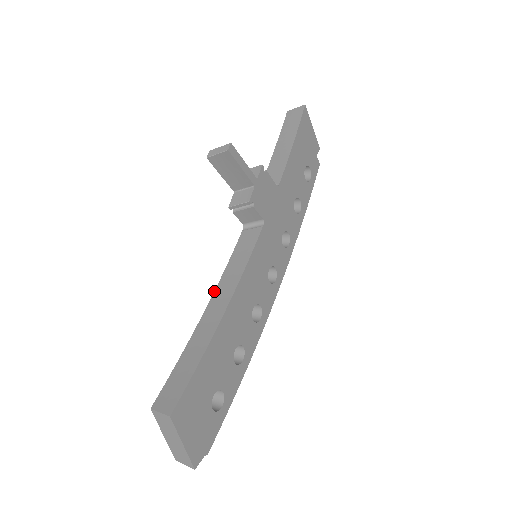
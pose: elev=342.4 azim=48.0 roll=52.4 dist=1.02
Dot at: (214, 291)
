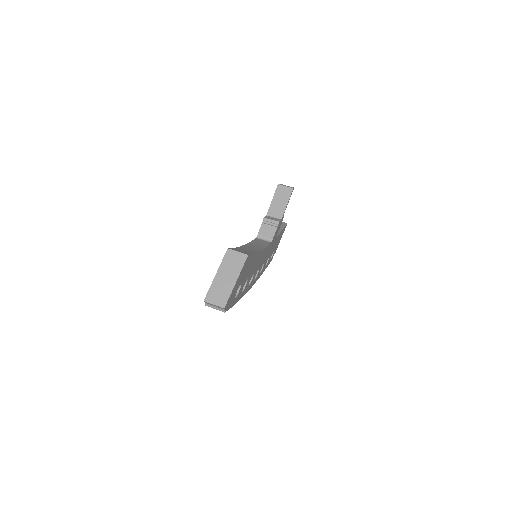
Dot at: (246, 244)
